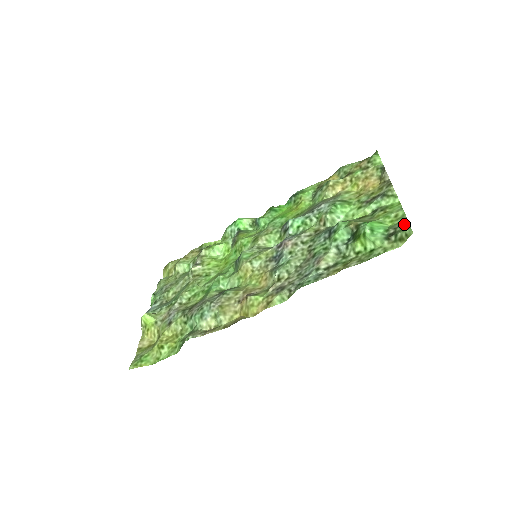
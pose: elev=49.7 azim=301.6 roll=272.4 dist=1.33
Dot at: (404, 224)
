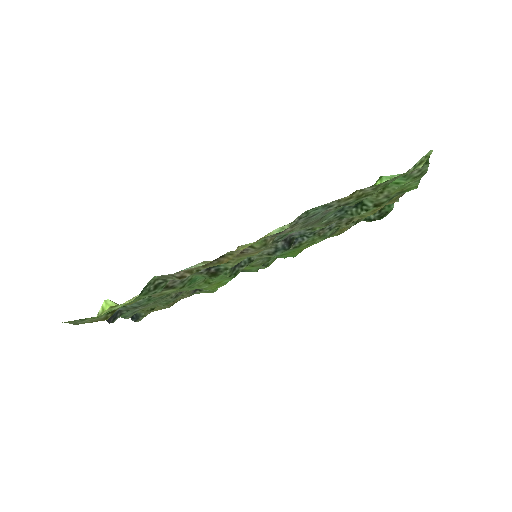
Dot at: (423, 166)
